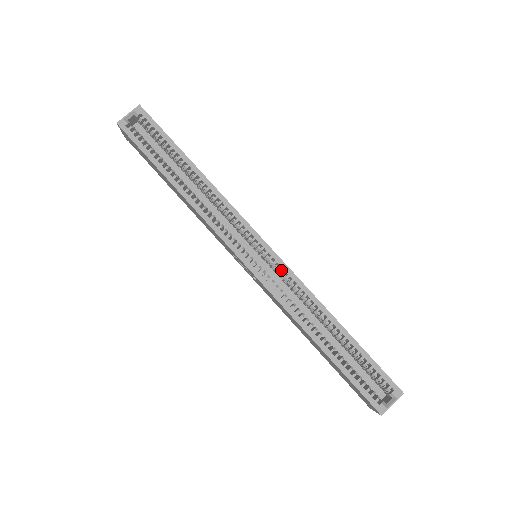
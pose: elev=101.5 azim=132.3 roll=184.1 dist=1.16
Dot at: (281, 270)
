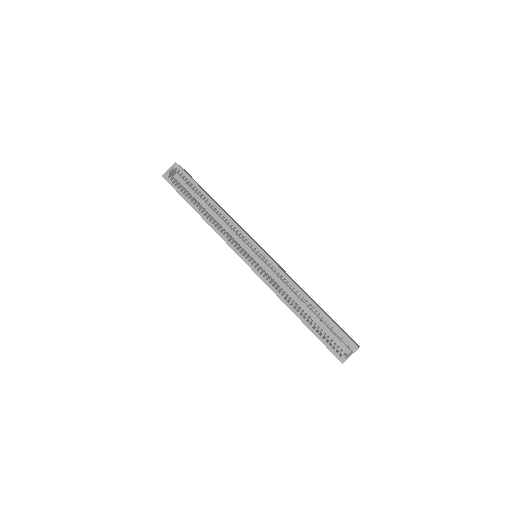
Dot at: (270, 265)
